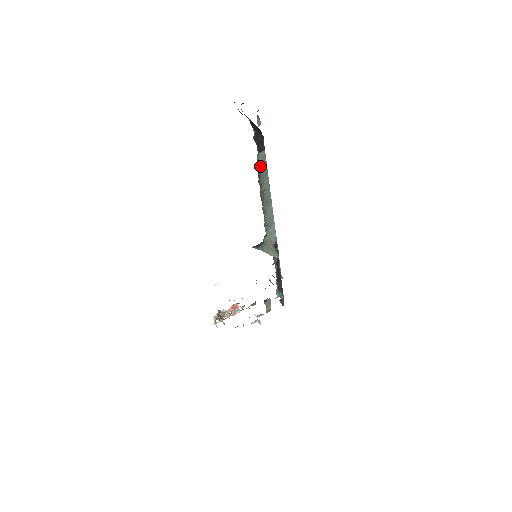
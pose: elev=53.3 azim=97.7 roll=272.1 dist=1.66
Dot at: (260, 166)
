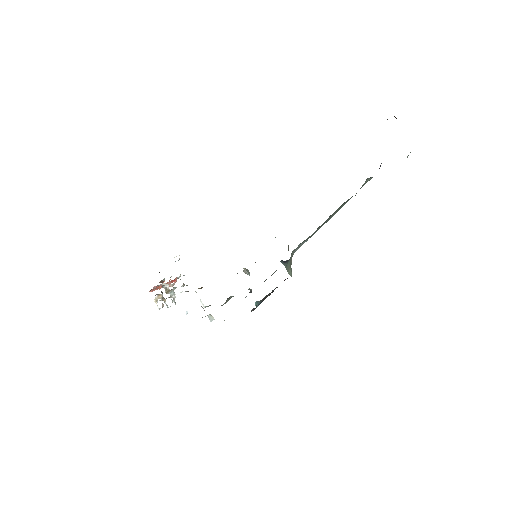
Dot at: occluded
